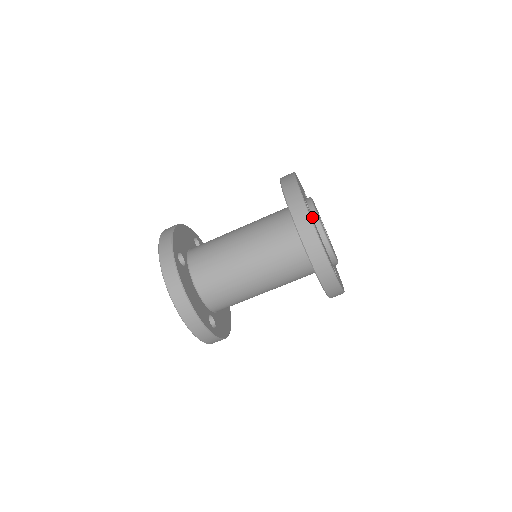
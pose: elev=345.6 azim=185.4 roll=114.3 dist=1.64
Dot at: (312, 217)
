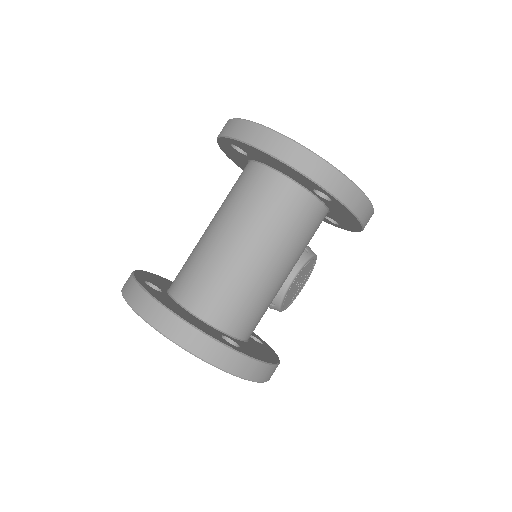
Dot at: occluded
